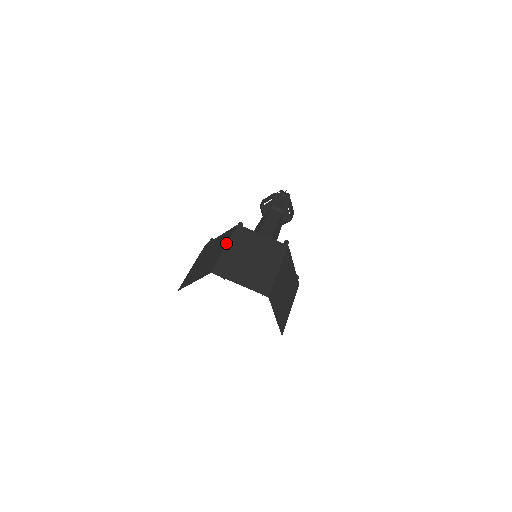
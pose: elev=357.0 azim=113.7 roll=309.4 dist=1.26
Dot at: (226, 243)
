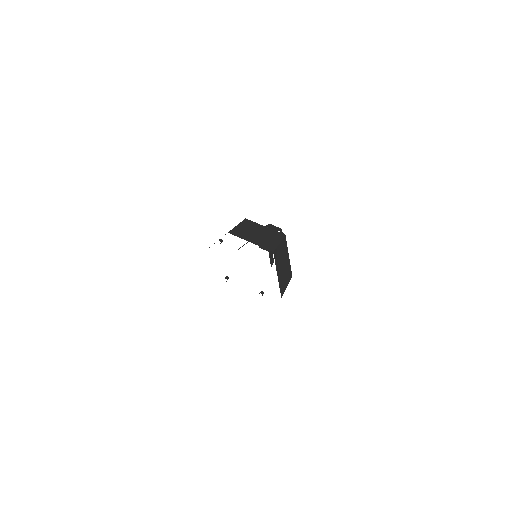
Dot at: occluded
